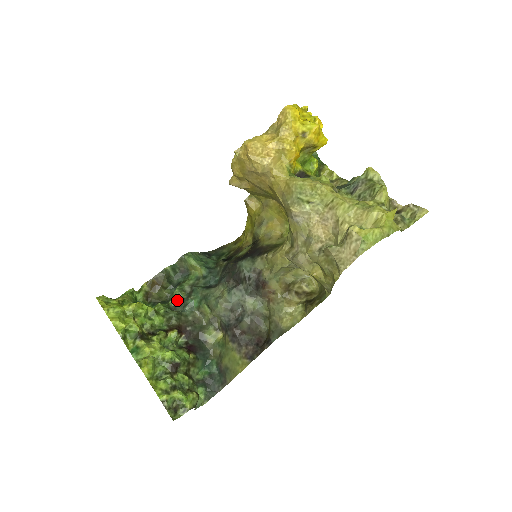
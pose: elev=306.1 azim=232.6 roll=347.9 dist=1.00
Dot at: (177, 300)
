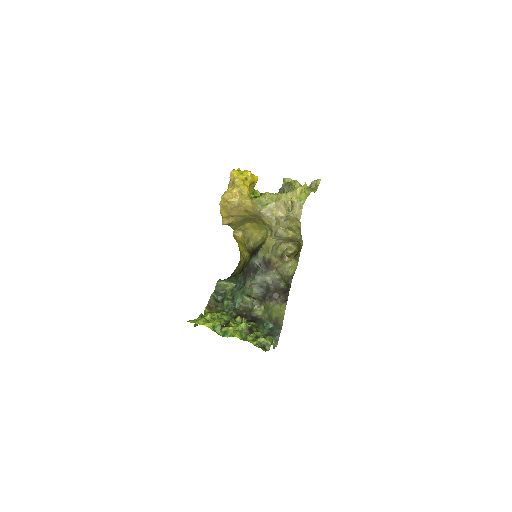
Dot at: (228, 306)
